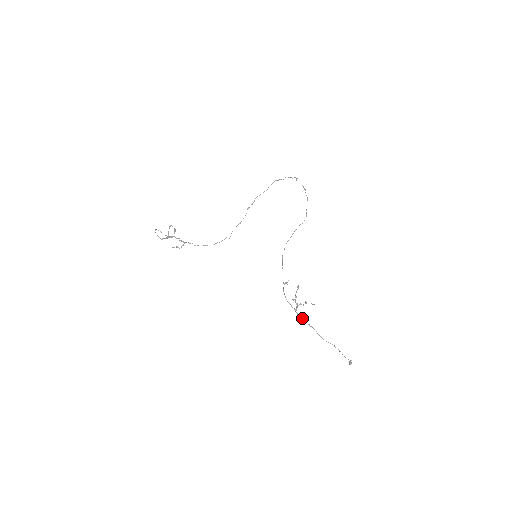
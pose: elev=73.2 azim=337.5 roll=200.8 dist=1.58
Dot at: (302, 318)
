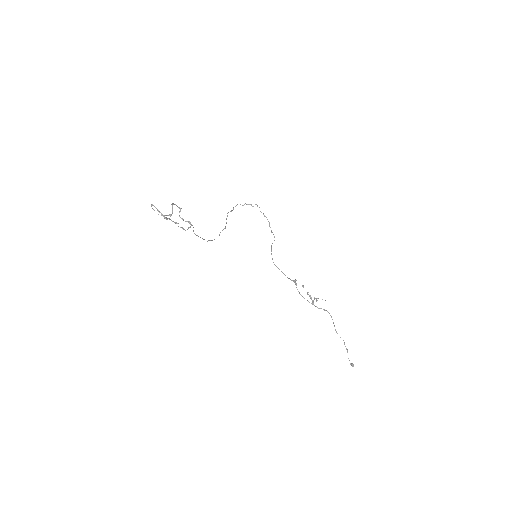
Dot at: (324, 309)
